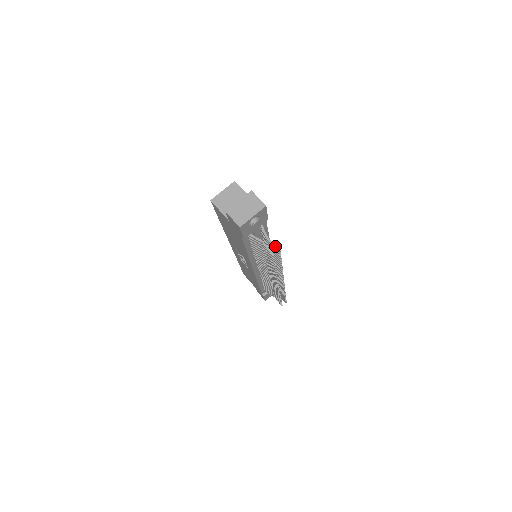
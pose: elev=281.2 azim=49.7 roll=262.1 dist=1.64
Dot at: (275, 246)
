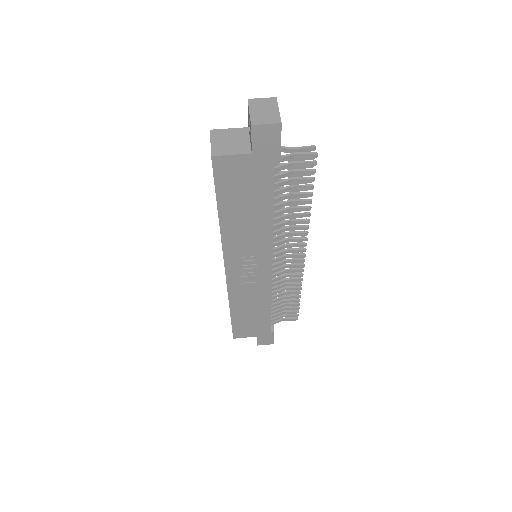
Dot at: (308, 147)
